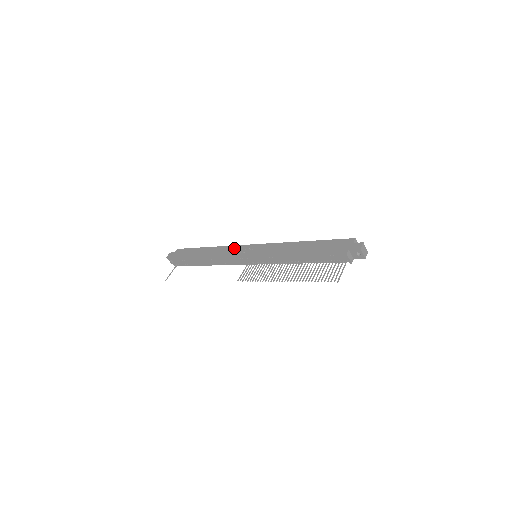
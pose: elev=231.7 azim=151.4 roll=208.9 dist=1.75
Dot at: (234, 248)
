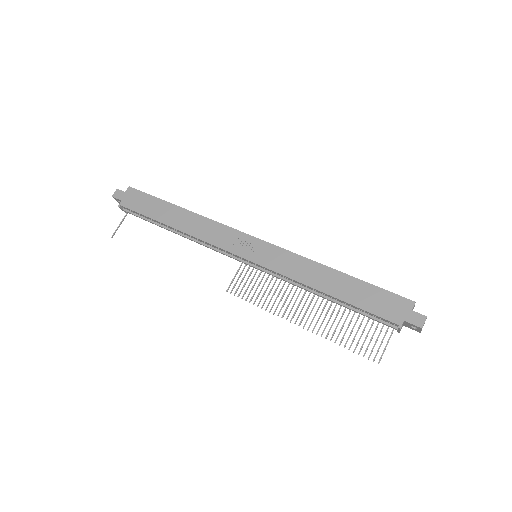
Dot at: (223, 230)
